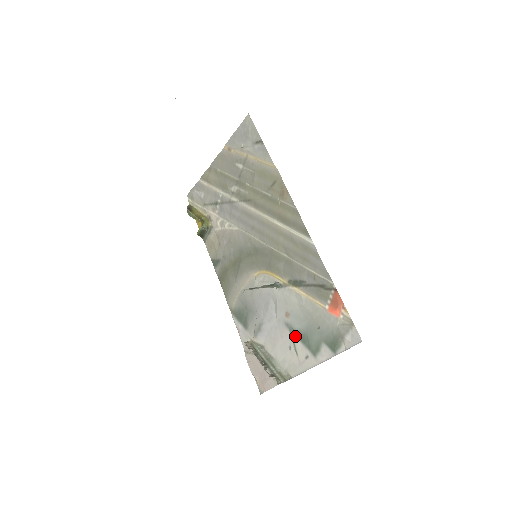
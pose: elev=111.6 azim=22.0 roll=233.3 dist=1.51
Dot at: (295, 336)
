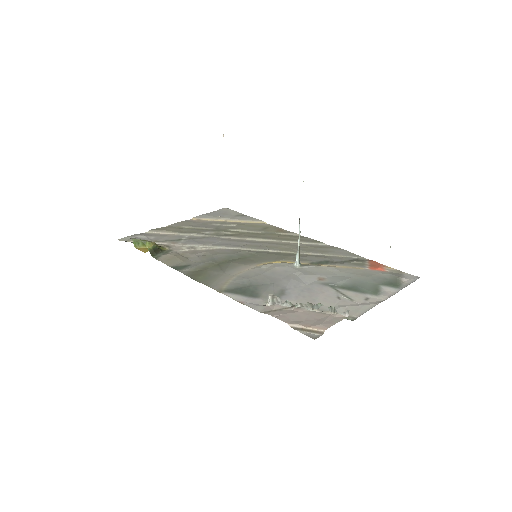
Dot at: (341, 289)
